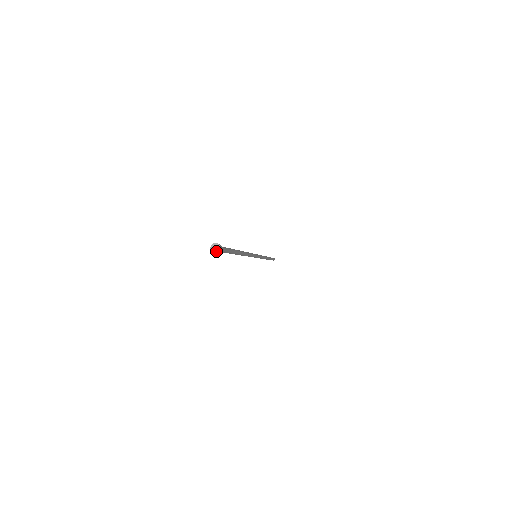
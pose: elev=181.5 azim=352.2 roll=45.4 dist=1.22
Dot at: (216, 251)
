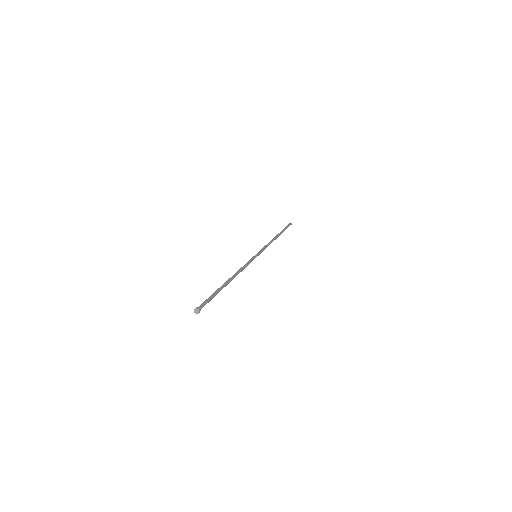
Dot at: (197, 313)
